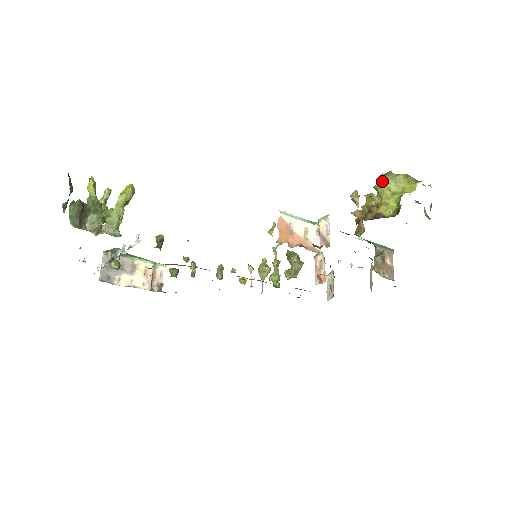
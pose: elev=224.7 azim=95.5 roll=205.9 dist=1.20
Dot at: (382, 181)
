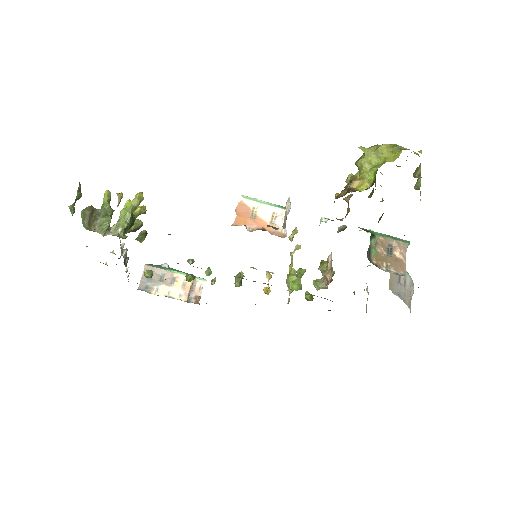
Dot at: (363, 155)
